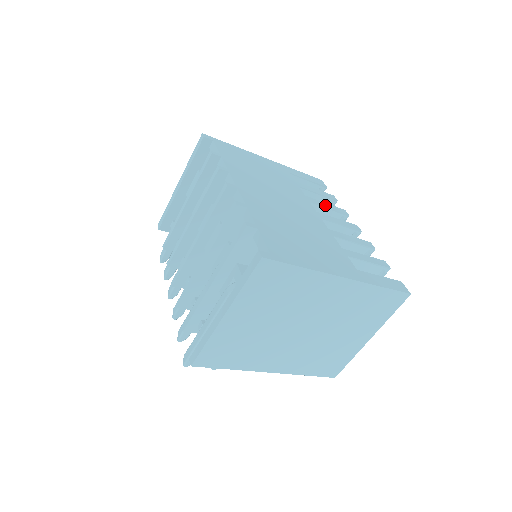
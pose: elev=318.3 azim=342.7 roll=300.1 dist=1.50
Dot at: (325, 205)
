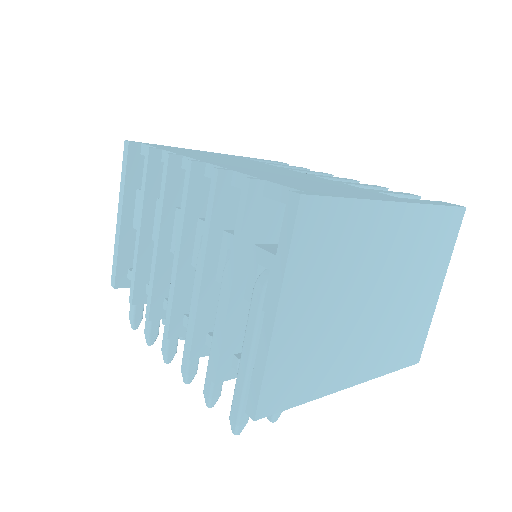
Dot at: (304, 171)
